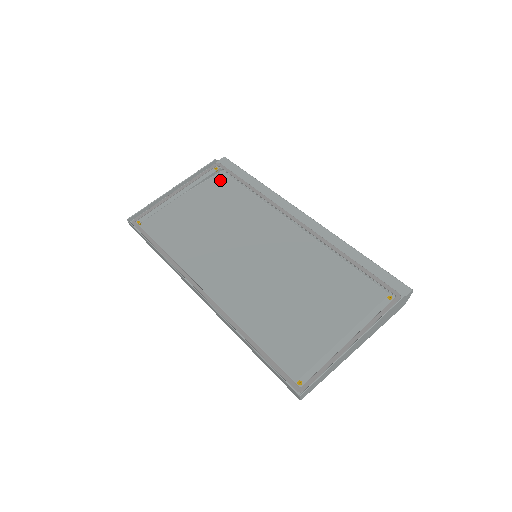
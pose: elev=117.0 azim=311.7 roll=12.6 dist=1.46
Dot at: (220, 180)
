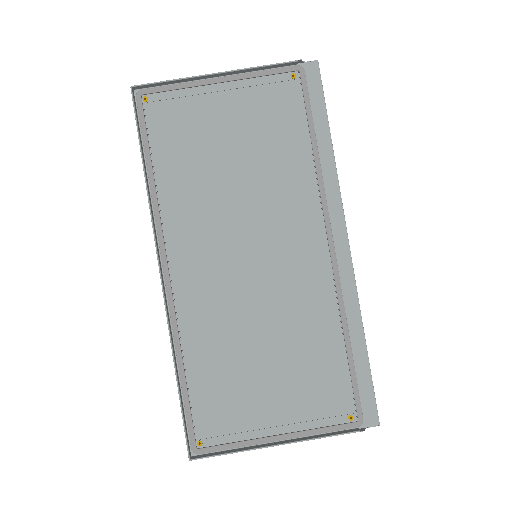
Dot at: (291, 89)
